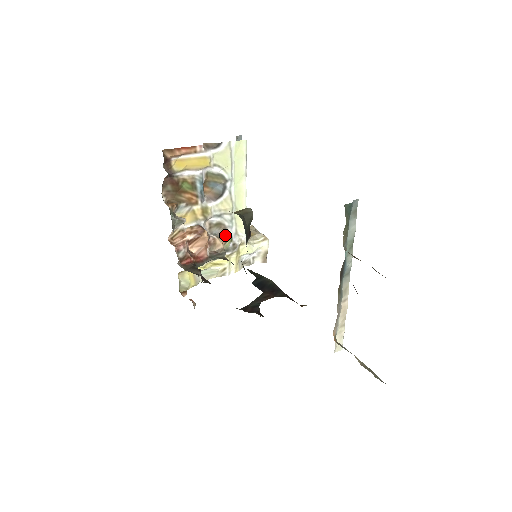
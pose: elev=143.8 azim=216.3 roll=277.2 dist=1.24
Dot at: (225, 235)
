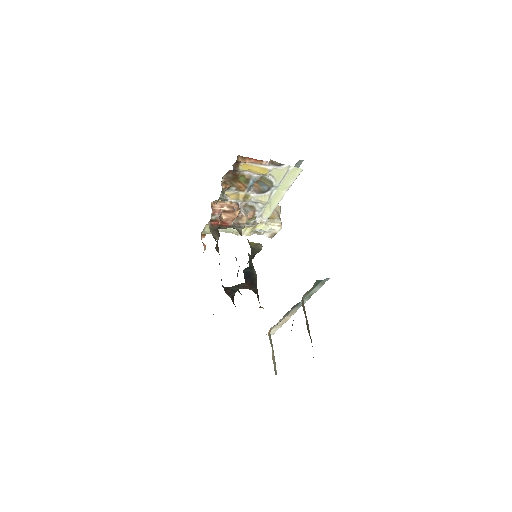
Dot at: (252, 214)
